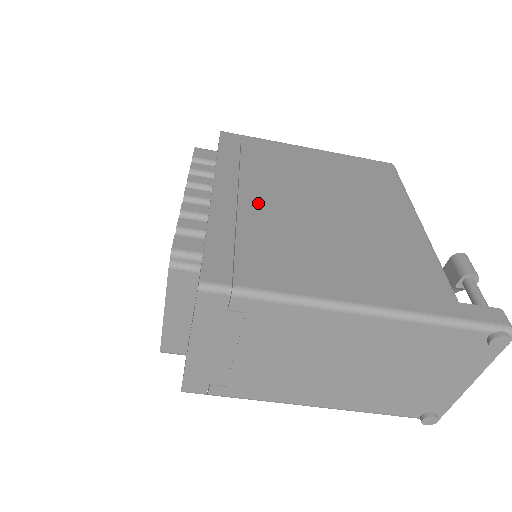
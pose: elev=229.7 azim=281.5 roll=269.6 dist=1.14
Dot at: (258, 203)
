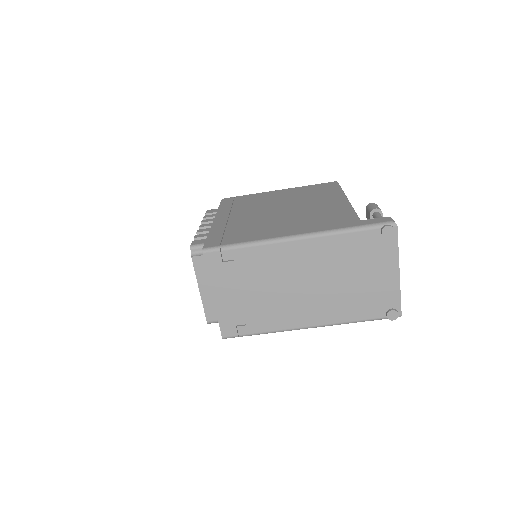
Dot at: (240, 217)
